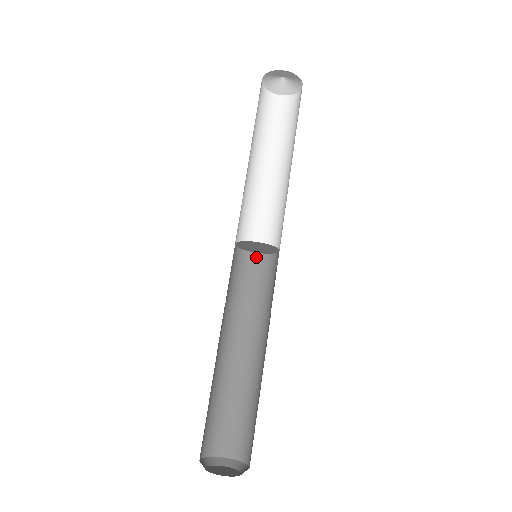
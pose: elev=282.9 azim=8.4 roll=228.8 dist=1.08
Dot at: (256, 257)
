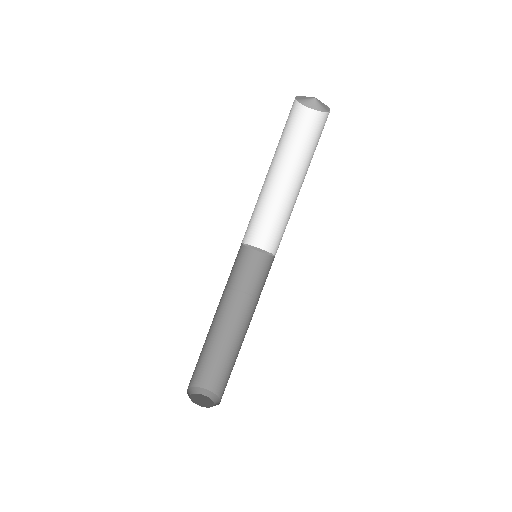
Dot at: (261, 253)
